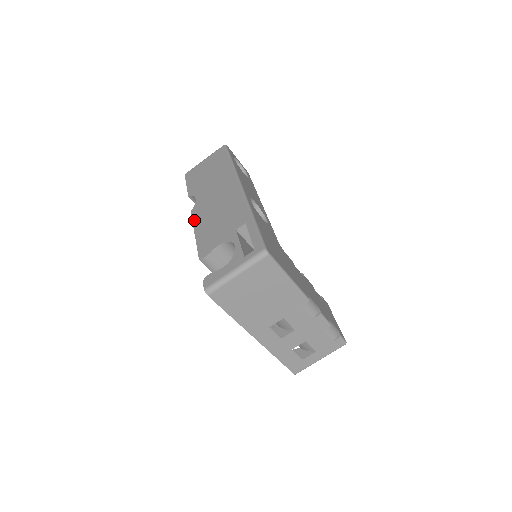
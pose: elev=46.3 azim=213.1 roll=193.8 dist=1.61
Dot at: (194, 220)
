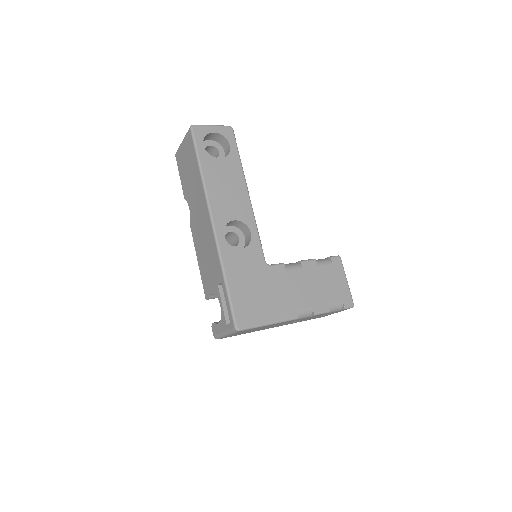
Dot at: (194, 242)
